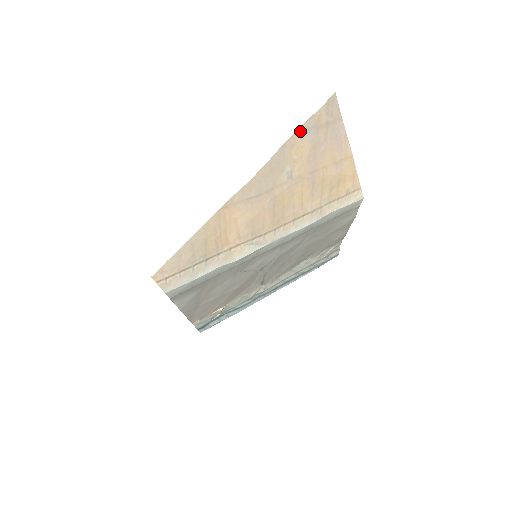
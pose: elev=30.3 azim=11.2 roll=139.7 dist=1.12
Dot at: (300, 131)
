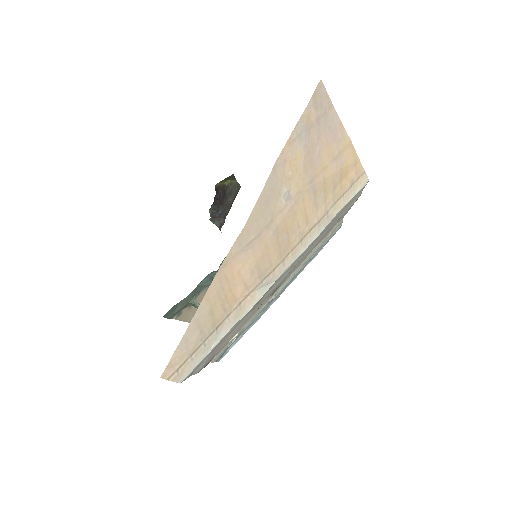
Dot at: (289, 142)
